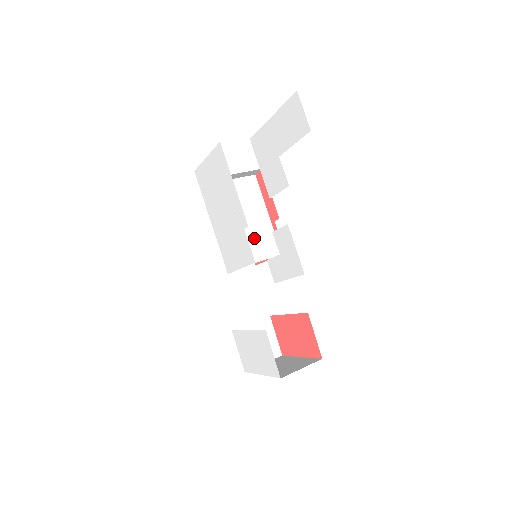
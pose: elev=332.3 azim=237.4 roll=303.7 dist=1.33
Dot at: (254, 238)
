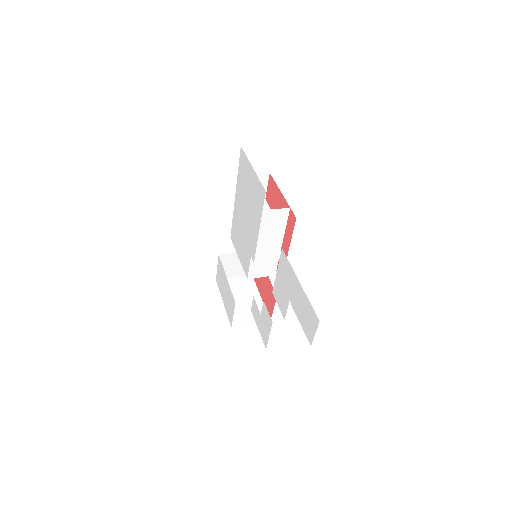
Dot at: occluded
